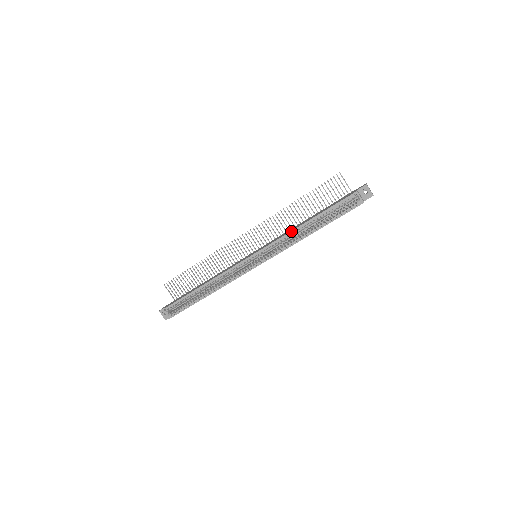
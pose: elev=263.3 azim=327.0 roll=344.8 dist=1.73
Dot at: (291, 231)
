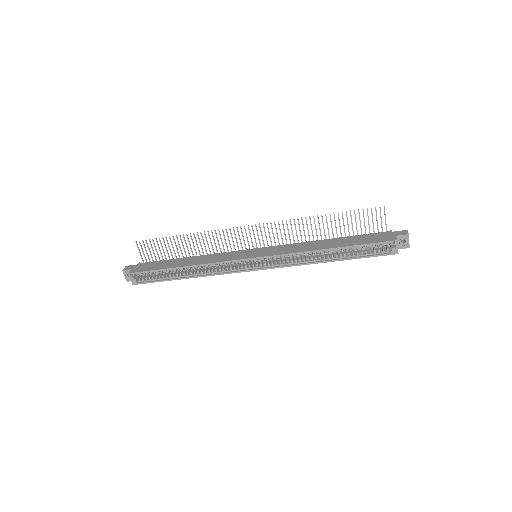
Dot at: (308, 251)
